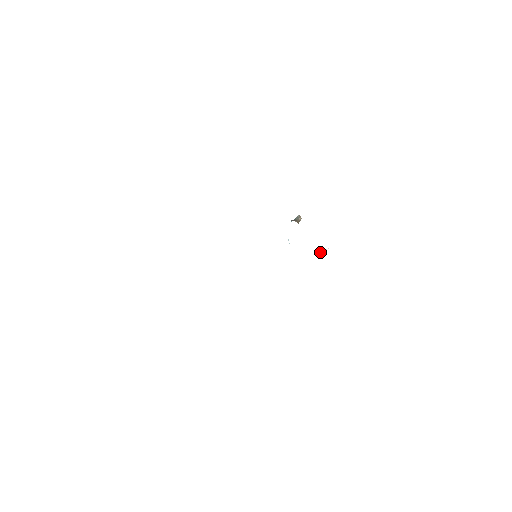
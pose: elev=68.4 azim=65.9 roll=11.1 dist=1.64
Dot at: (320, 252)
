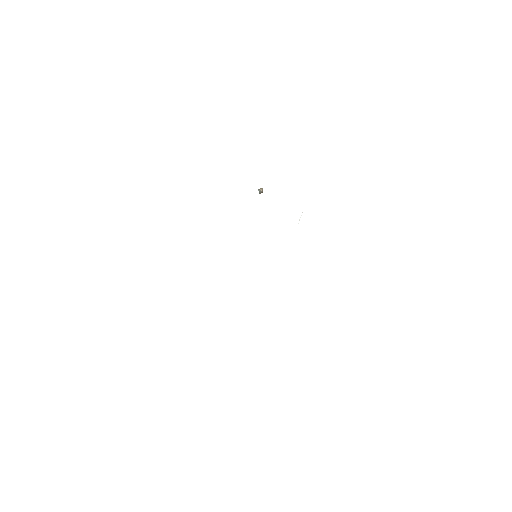
Dot at: (300, 217)
